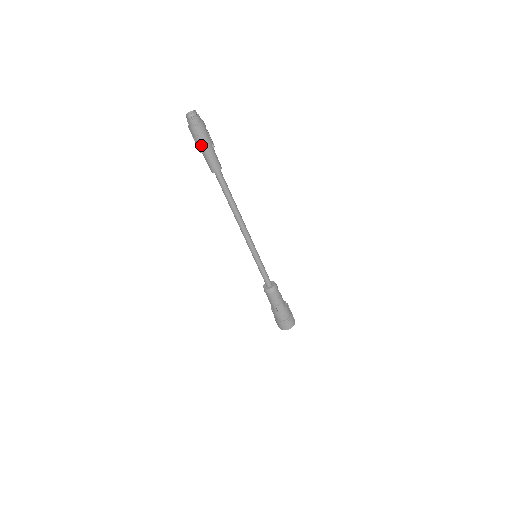
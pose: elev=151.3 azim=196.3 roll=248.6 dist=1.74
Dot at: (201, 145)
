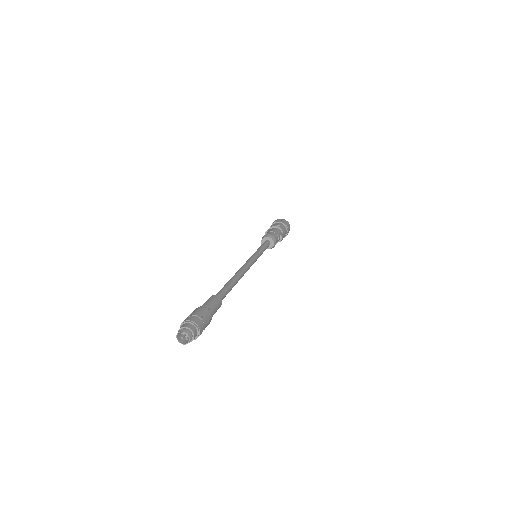
Dot at: (206, 326)
